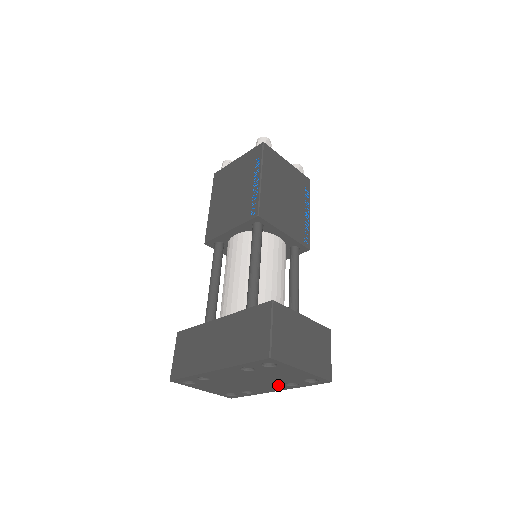
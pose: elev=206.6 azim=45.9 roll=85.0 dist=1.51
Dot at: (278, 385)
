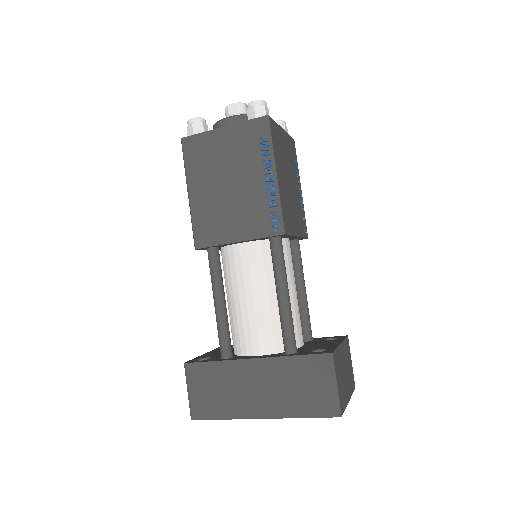
Dot at: occluded
